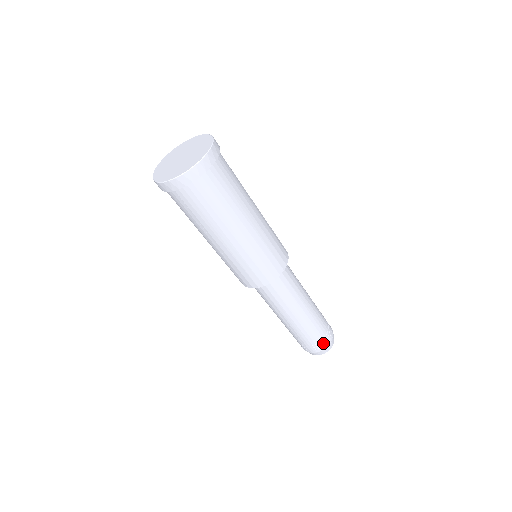
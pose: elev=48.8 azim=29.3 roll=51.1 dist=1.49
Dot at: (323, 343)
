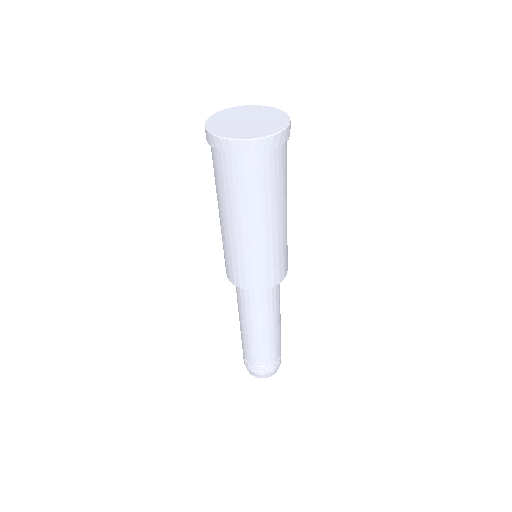
Dot at: (257, 369)
